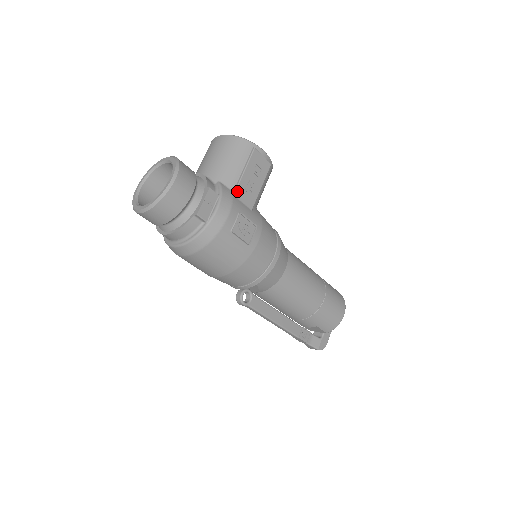
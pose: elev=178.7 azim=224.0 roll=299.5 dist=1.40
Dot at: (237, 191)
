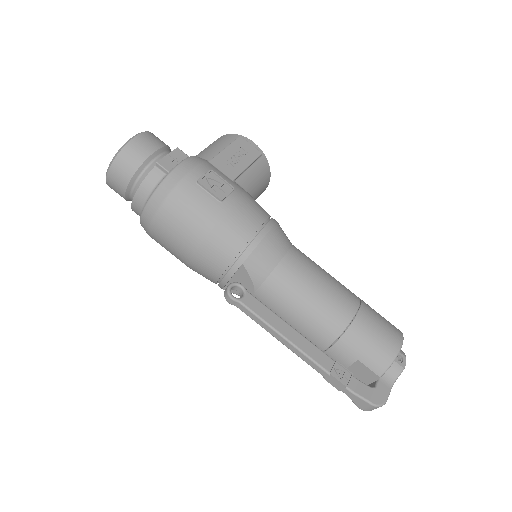
Dot at: (213, 160)
